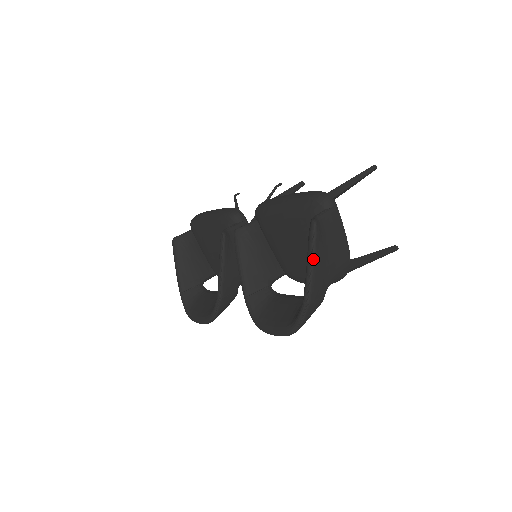
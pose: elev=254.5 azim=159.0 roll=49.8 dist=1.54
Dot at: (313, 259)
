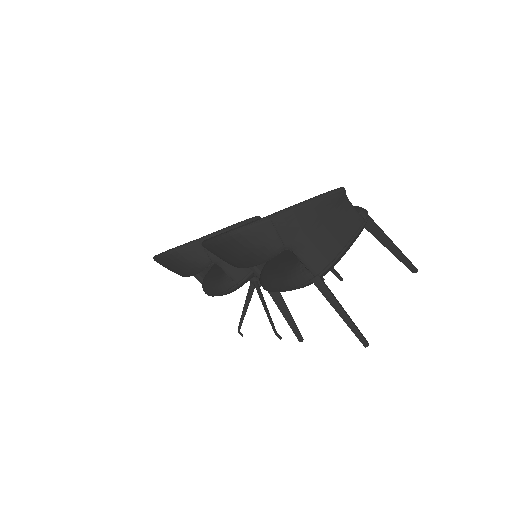
Dot at: (314, 200)
